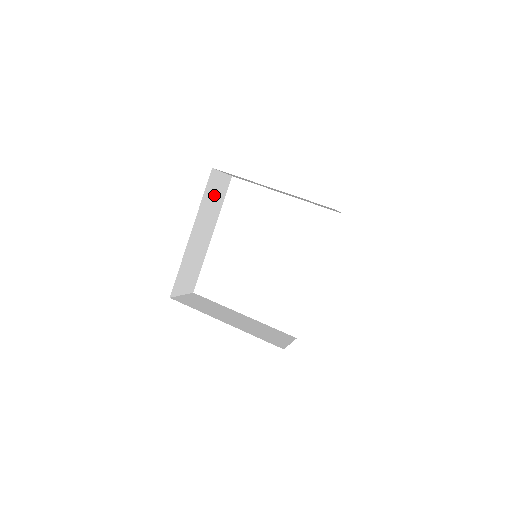
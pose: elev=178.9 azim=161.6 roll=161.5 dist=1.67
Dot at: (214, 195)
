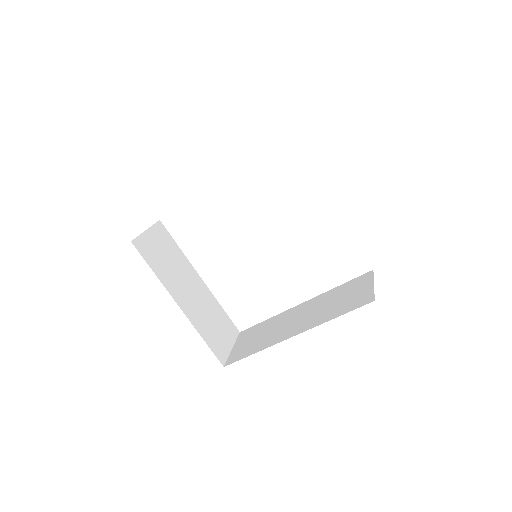
Dot at: occluded
